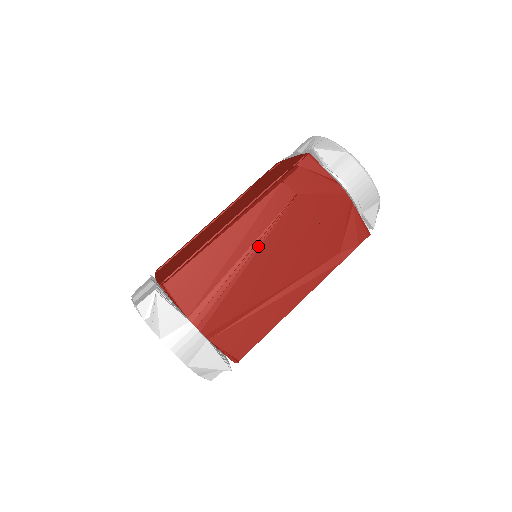
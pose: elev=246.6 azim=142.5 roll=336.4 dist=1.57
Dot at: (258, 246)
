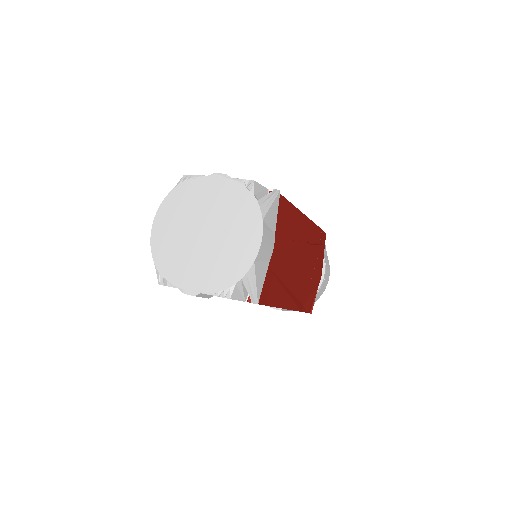
Dot at: (305, 244)
